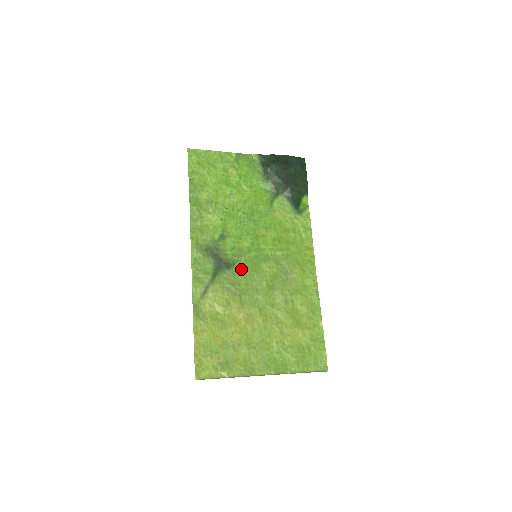
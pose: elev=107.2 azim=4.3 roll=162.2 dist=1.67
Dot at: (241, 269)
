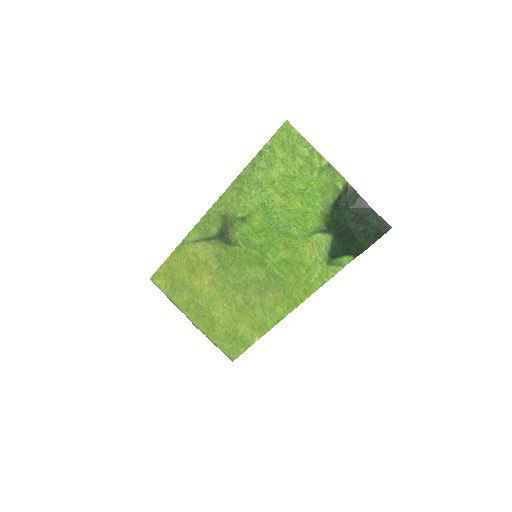
Dot at: (236, 253)
